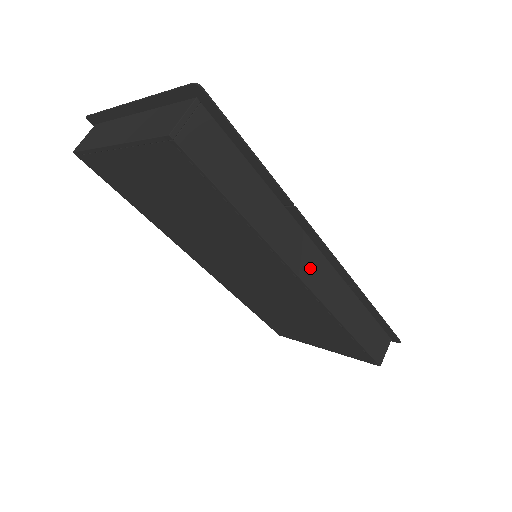
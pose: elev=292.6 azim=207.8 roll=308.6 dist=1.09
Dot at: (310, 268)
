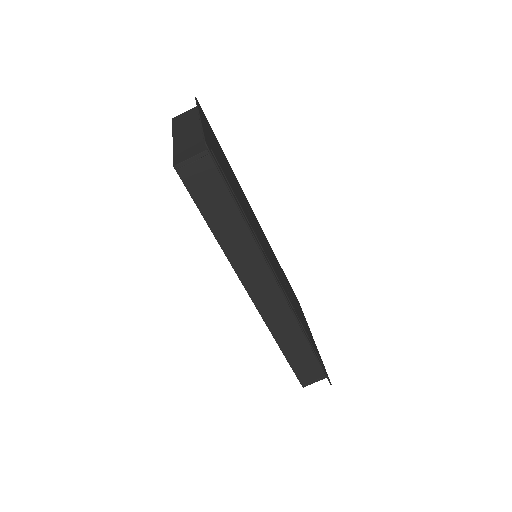
Dot at: (262, 292)
